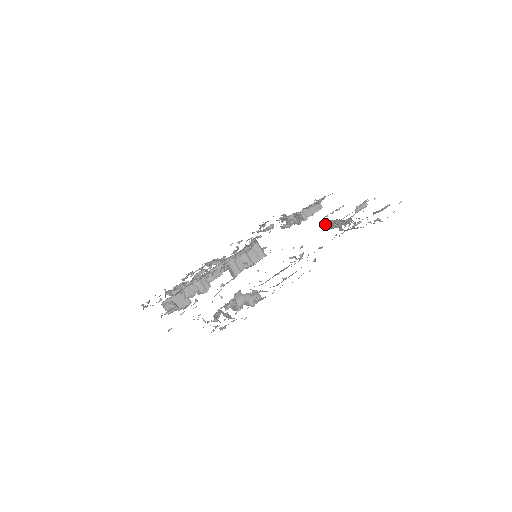
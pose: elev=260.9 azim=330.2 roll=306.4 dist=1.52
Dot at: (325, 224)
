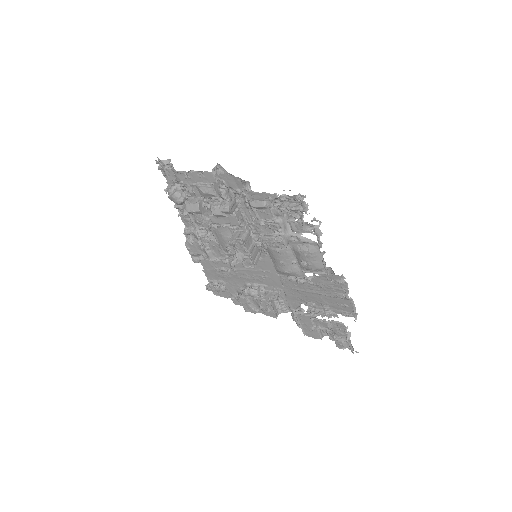
Dot at: (309, 303)
